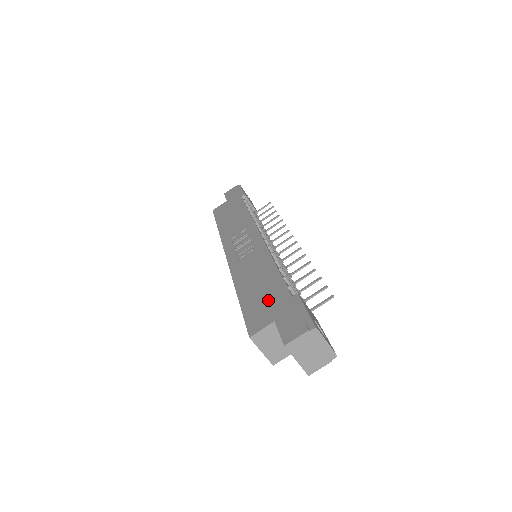
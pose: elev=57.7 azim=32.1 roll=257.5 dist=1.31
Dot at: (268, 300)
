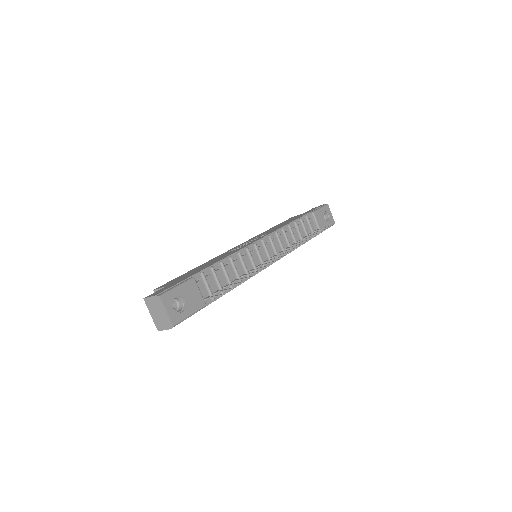
Dot at: (186, 275)
